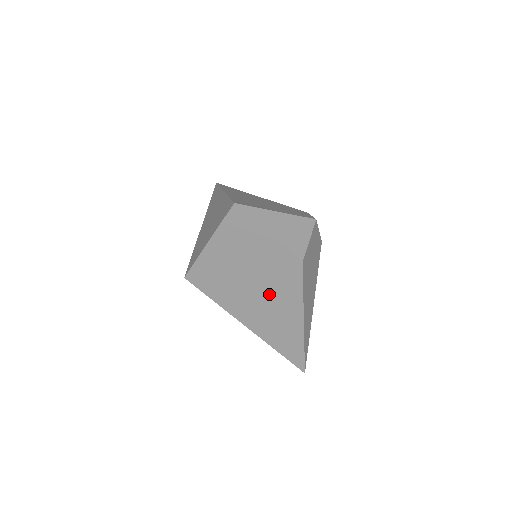
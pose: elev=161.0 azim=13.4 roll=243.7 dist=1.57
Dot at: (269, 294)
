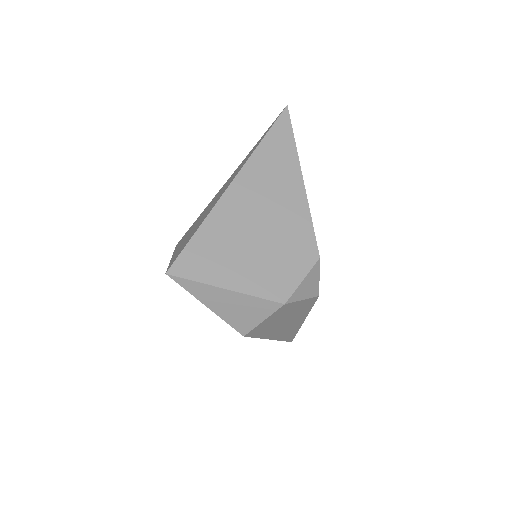
Dot at: occluded
